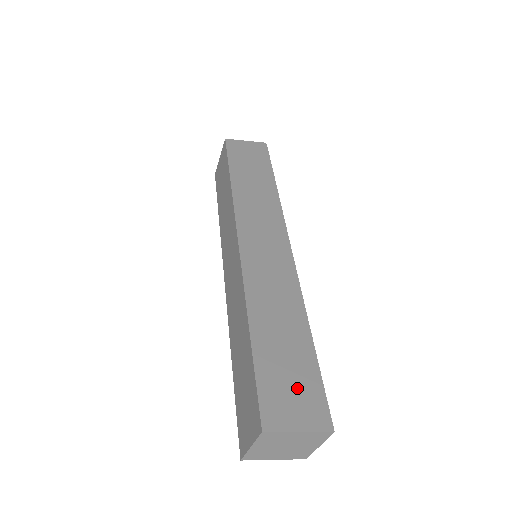
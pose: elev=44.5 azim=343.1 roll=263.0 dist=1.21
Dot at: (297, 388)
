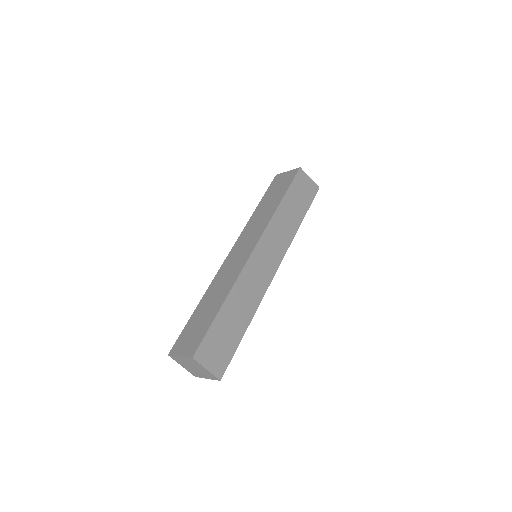
Dot at: (221, 349)
